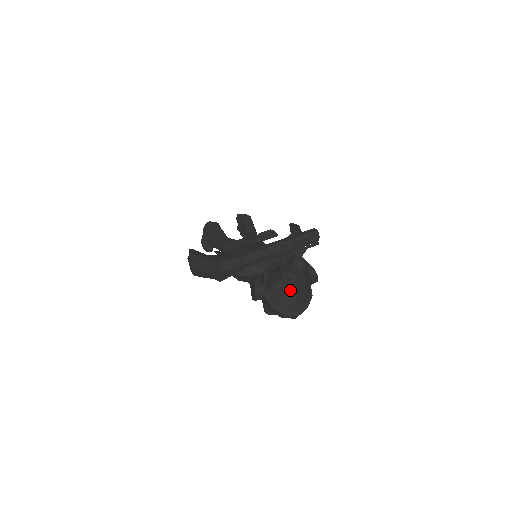
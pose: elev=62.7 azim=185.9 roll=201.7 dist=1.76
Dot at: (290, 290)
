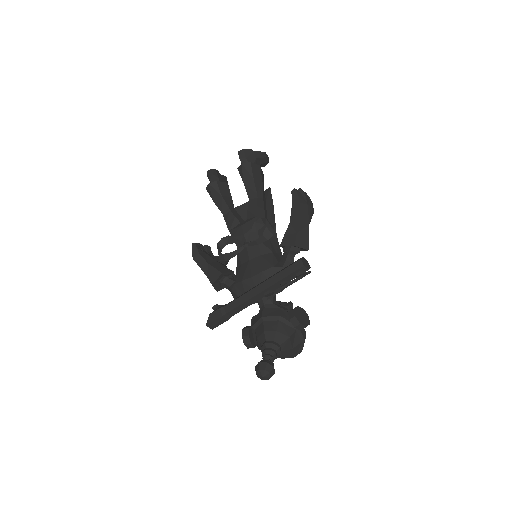
Dot at: occluded
